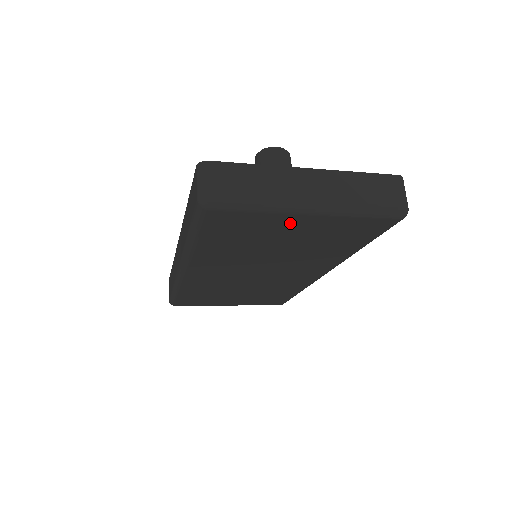
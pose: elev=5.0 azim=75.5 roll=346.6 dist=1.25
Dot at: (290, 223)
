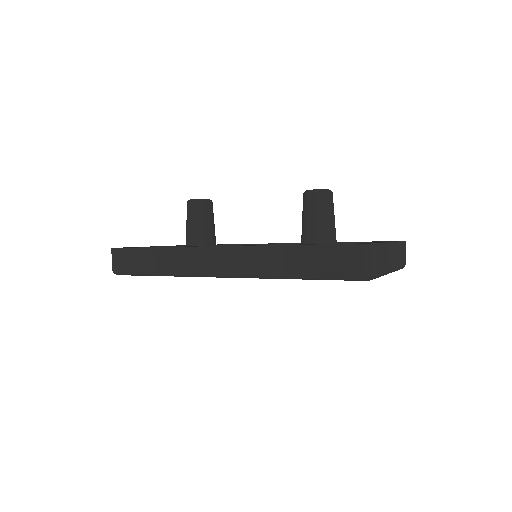
Dot at: occluded
